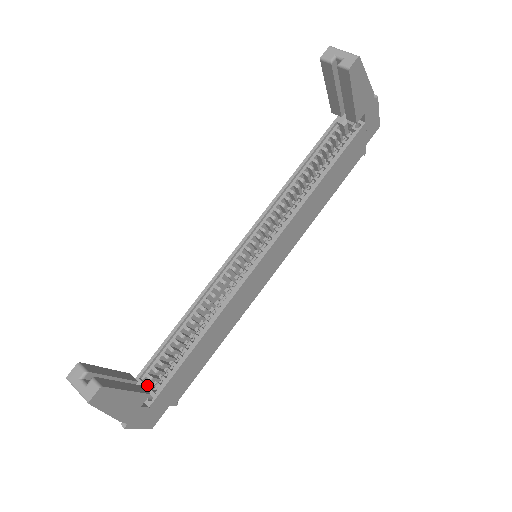
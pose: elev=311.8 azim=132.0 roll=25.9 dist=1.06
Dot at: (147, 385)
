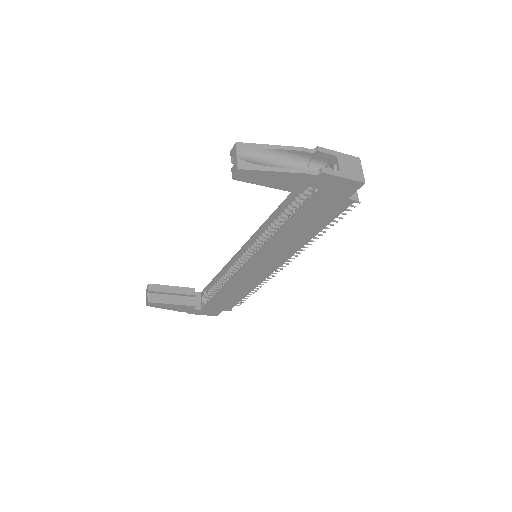
Dot at: (207, 297)
